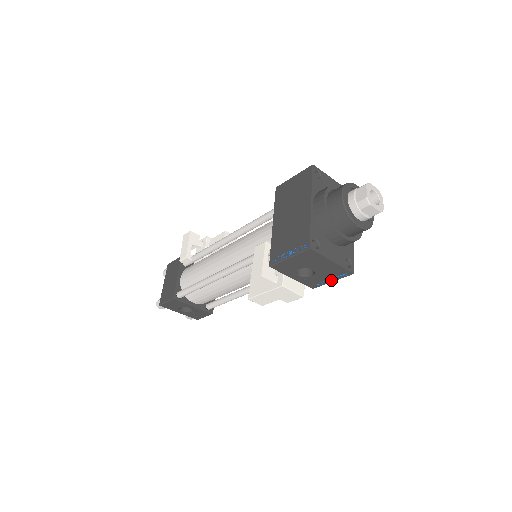
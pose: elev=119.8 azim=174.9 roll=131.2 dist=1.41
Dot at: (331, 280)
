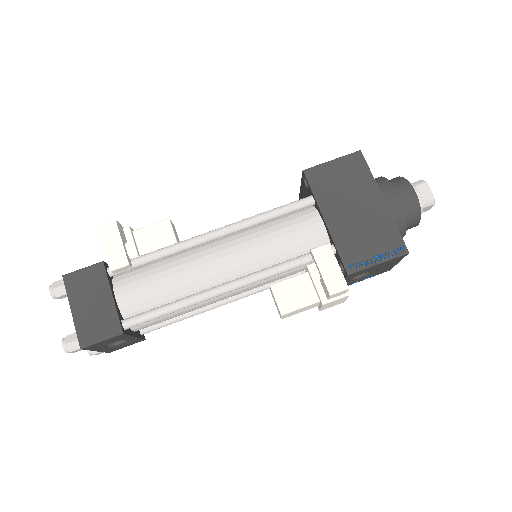
Dot at: occluded
